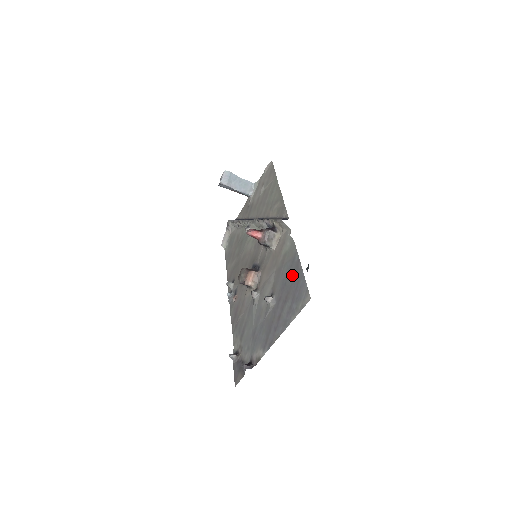
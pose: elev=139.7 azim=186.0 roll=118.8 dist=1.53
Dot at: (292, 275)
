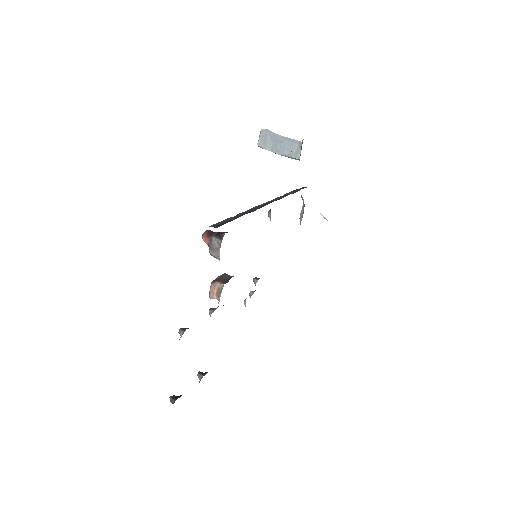
Dot at: occluded
